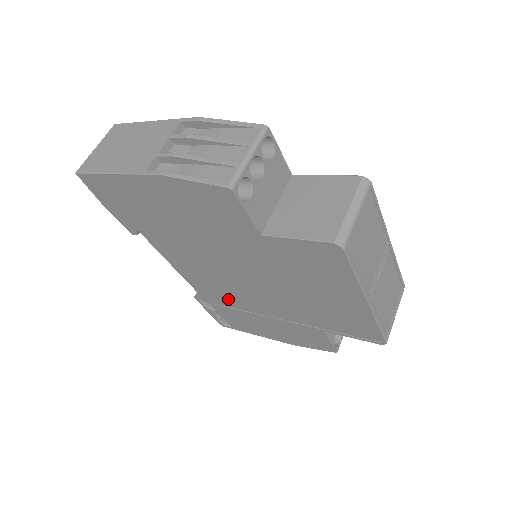
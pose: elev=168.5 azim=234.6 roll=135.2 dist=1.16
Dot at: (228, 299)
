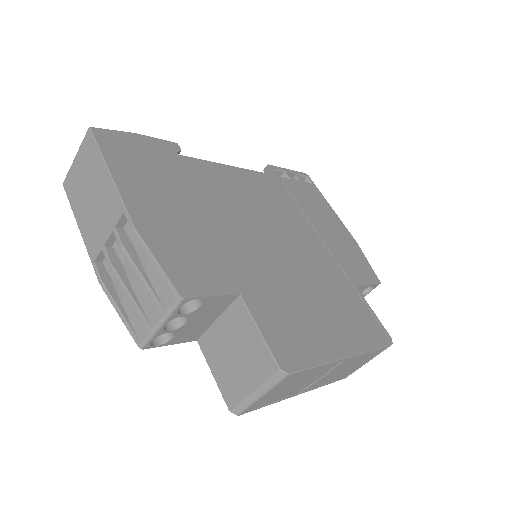
Dot at: occluded
